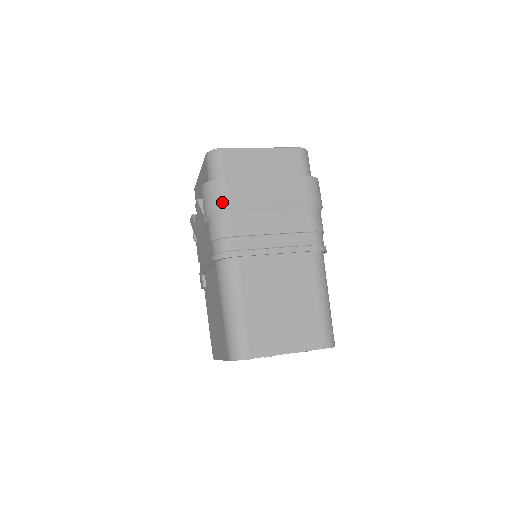
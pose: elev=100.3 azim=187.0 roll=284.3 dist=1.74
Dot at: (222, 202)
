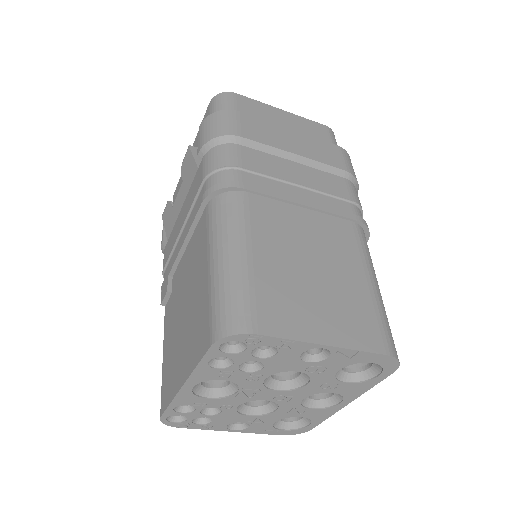
Dot at: (230, 129)
